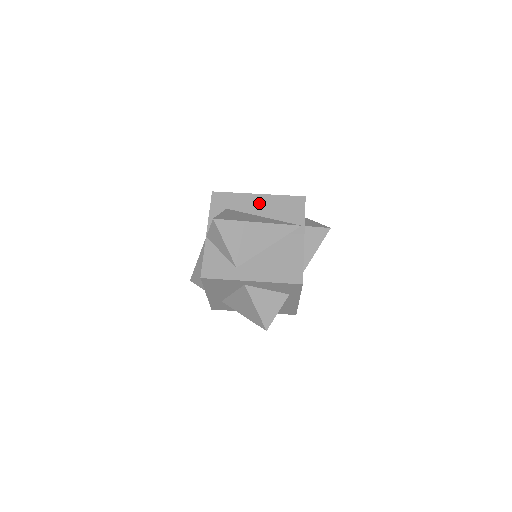
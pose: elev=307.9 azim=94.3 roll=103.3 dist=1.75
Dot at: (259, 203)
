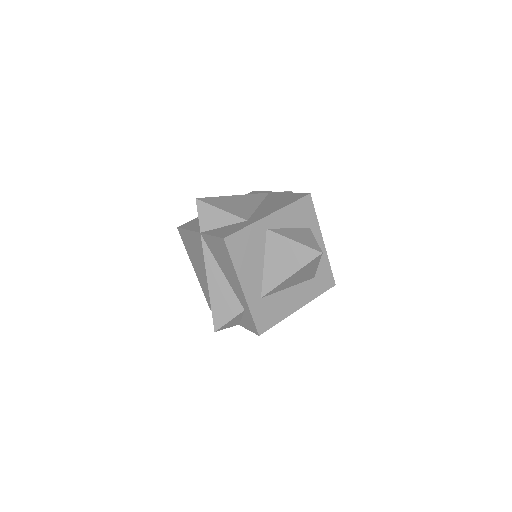
Dot at: occluded
